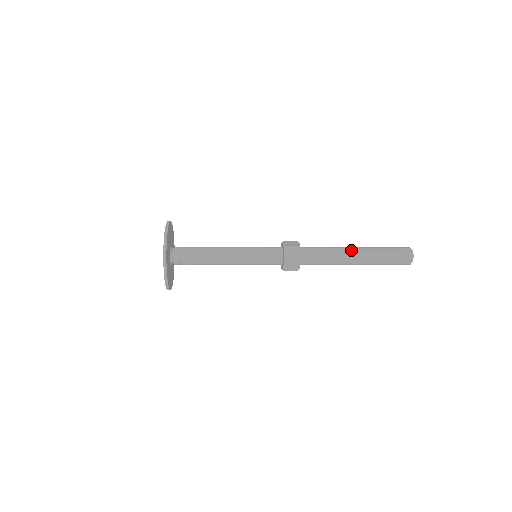
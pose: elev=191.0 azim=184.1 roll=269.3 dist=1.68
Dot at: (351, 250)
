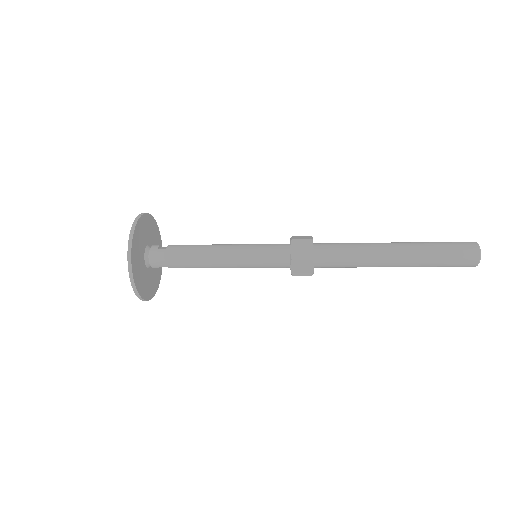
Dot at: (387, 257)
